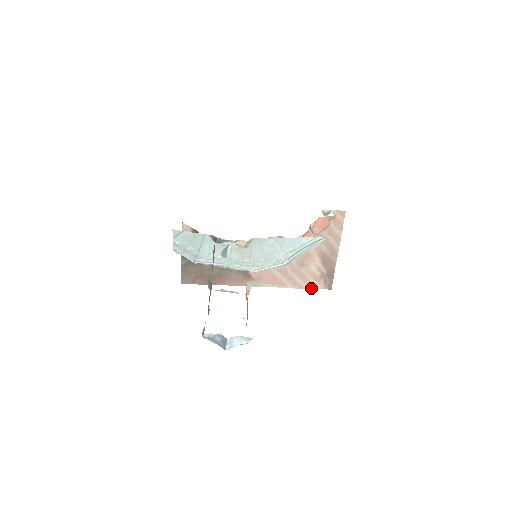
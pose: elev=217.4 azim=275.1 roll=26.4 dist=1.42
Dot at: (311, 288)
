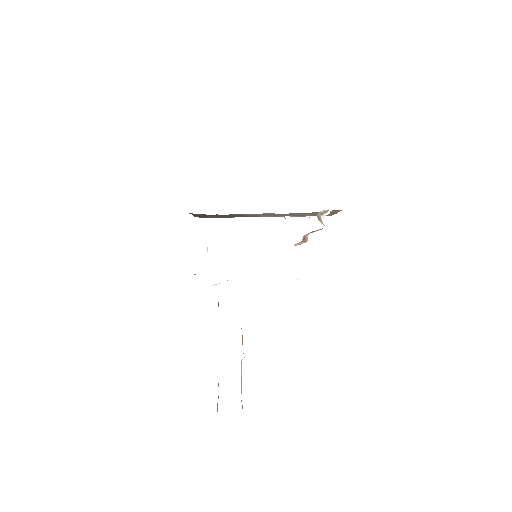
Dot at: occluded
